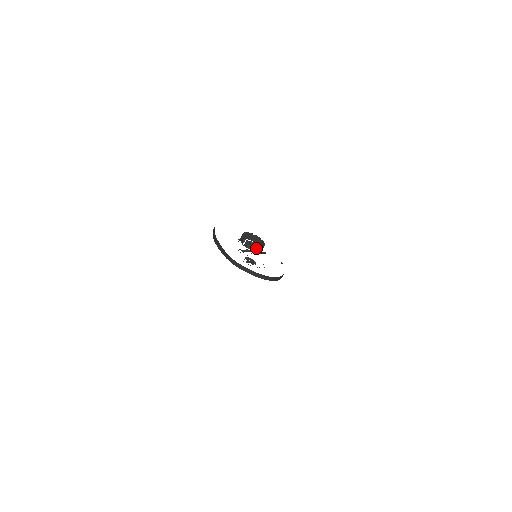
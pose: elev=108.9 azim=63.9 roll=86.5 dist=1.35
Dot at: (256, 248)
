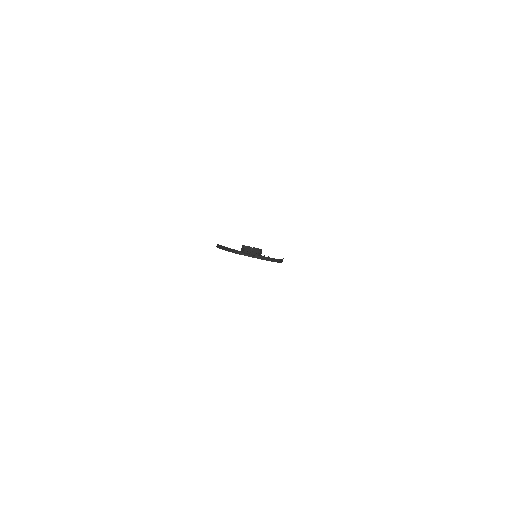
Dot at: occluded
